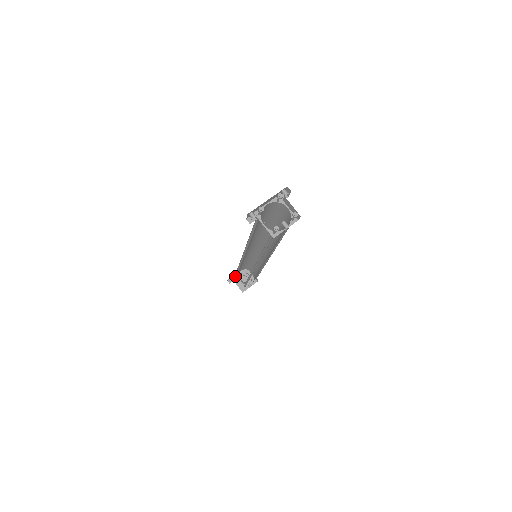
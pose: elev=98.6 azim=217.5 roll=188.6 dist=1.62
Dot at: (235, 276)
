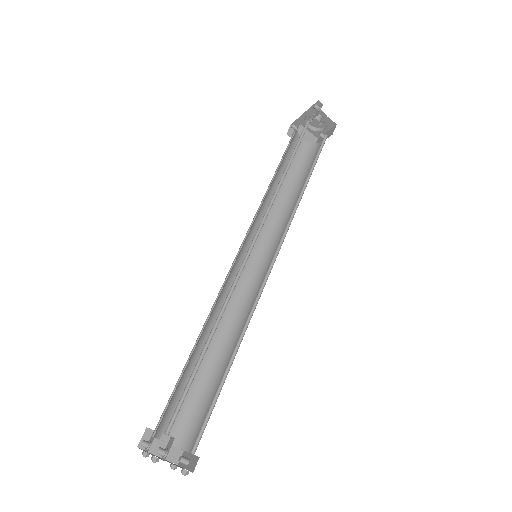
Dot at: (300, 118)
